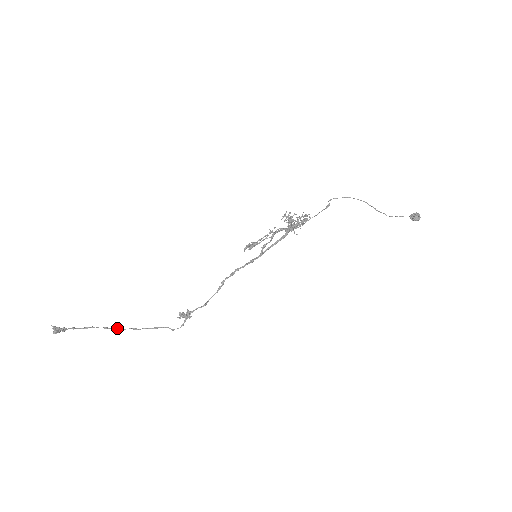
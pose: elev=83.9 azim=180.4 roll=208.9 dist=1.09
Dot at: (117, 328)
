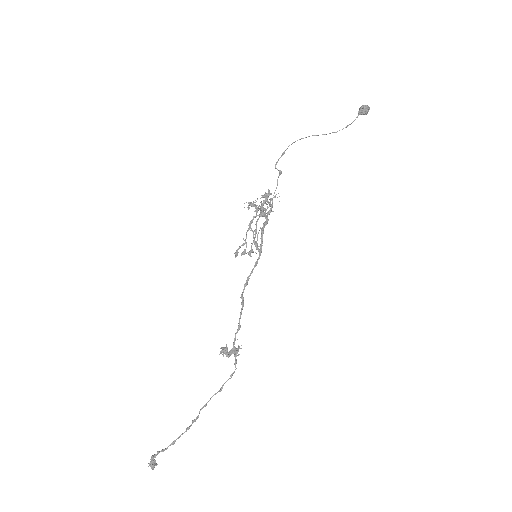
Dot at: (194, 419)
